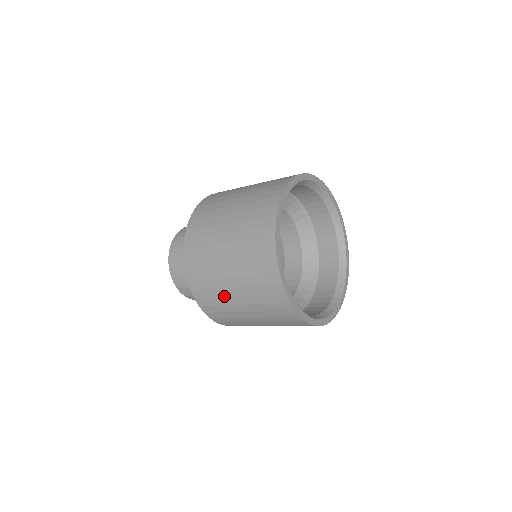
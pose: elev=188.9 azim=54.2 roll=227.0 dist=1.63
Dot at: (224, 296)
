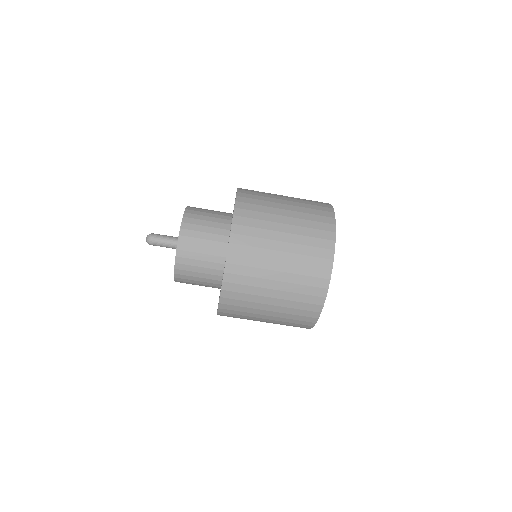
Dot at: (272, 195)
